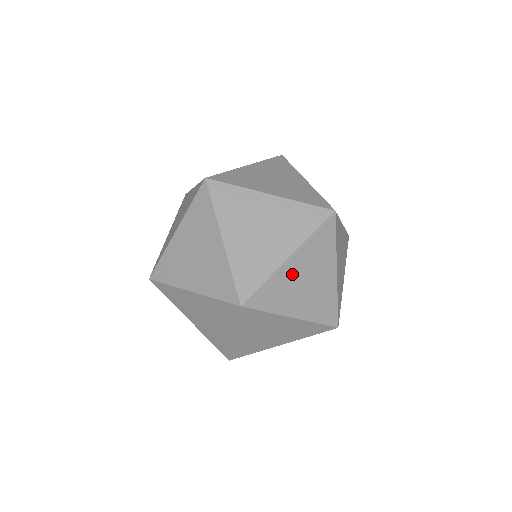
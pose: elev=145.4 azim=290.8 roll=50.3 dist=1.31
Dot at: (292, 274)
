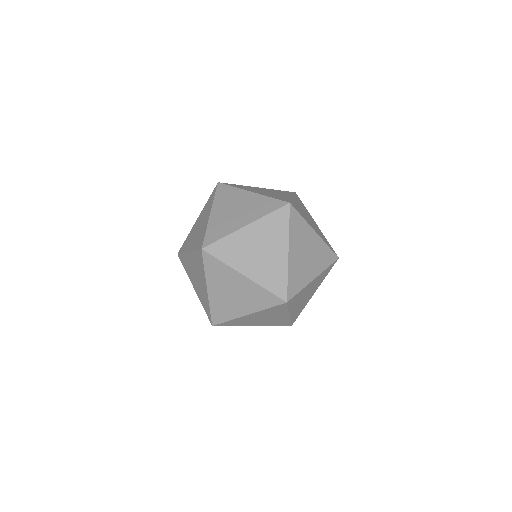
Dot at: (296, 259)
